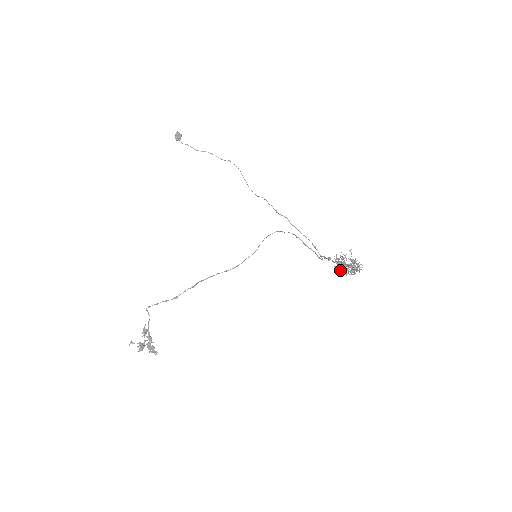
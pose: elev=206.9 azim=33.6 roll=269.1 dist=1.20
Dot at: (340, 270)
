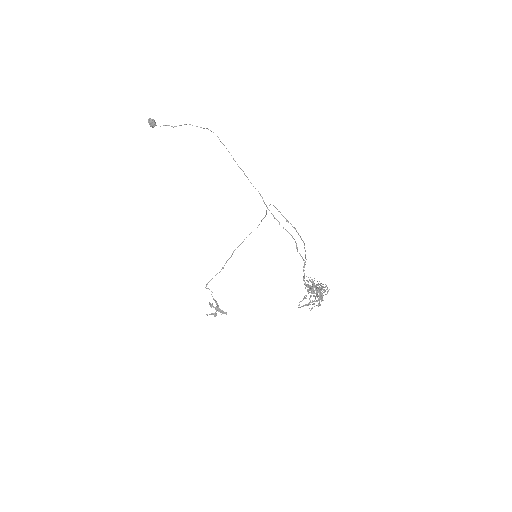
Dot at: occluded
